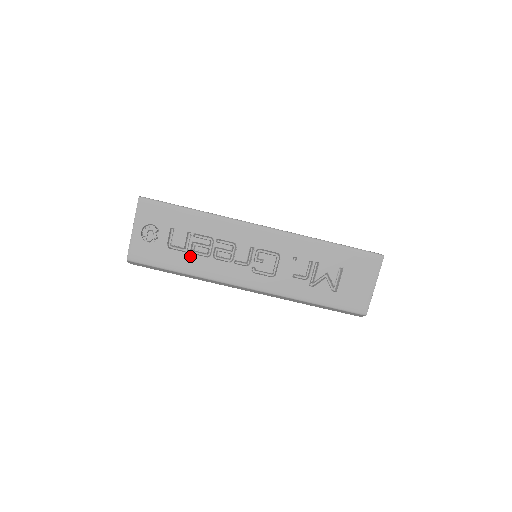
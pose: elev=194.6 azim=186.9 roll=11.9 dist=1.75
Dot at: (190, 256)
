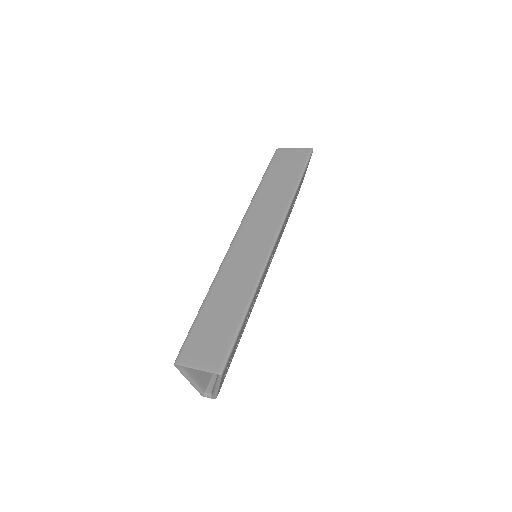
Dot at: occluded
